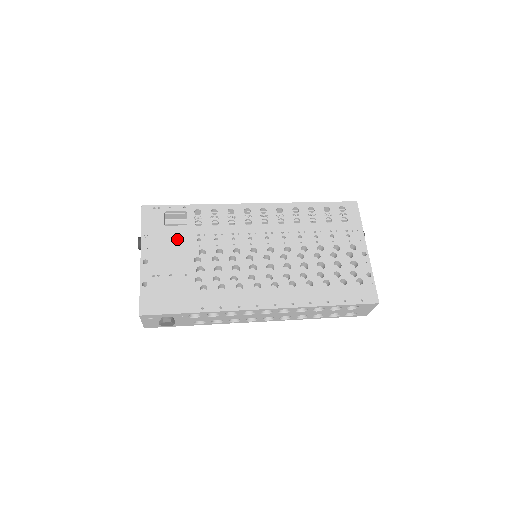
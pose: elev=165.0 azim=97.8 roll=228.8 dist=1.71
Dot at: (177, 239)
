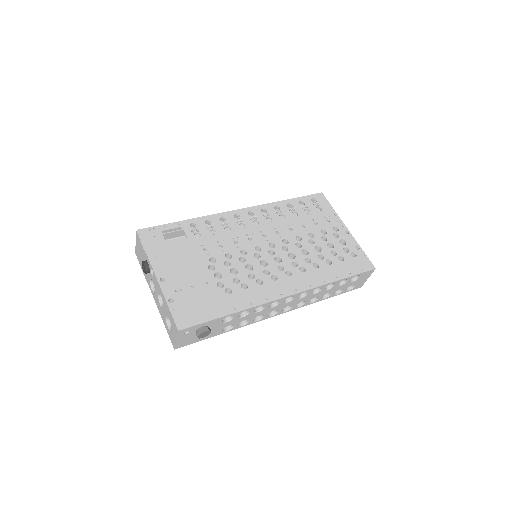
Dot at: (184, 253)
